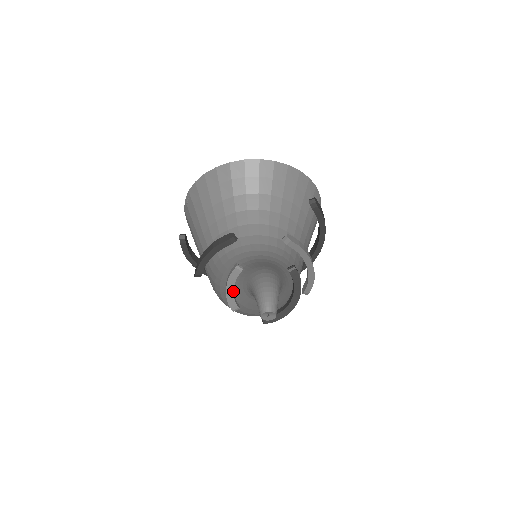
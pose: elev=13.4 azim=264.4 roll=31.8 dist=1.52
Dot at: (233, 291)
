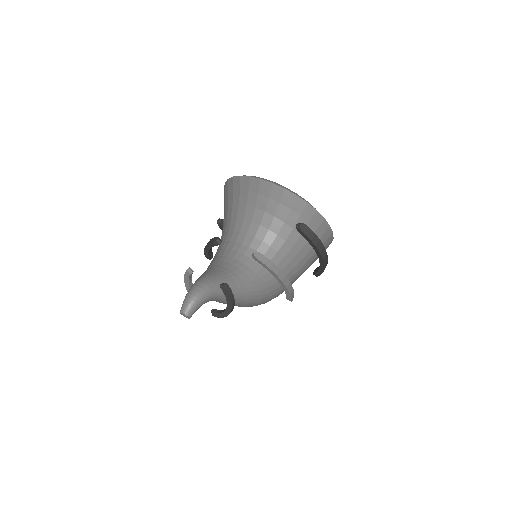
Dot at: (189, 285)
